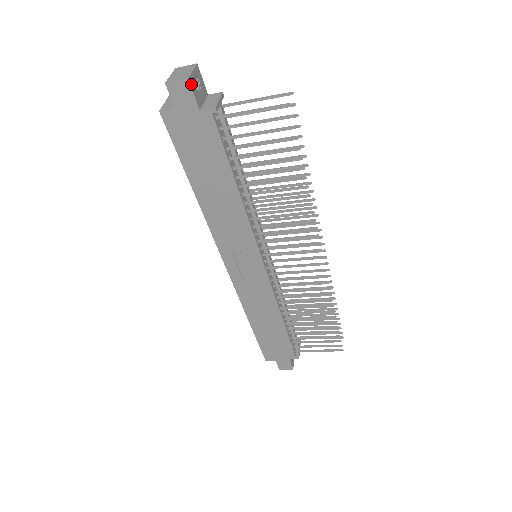
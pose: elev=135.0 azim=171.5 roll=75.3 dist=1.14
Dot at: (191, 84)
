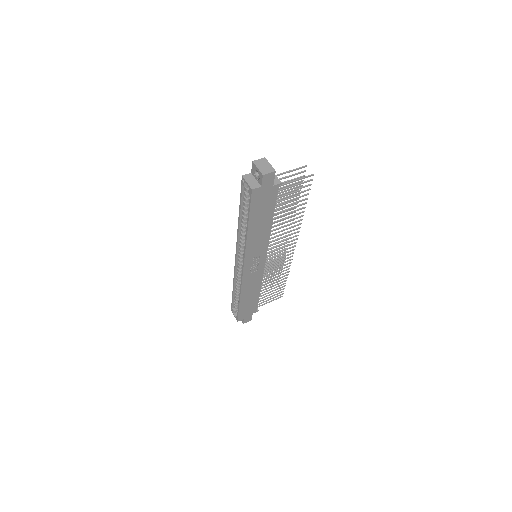
Dot at: (274, 173)
